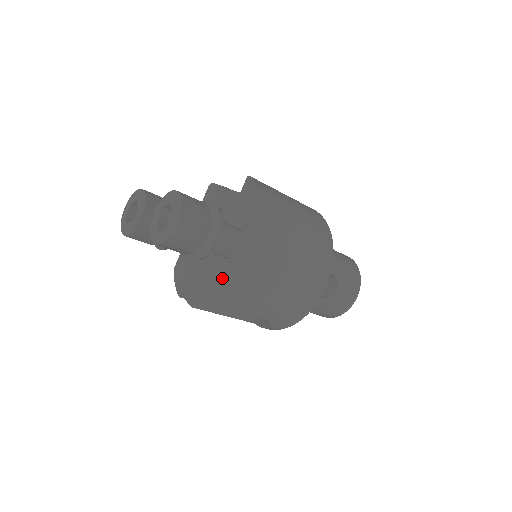
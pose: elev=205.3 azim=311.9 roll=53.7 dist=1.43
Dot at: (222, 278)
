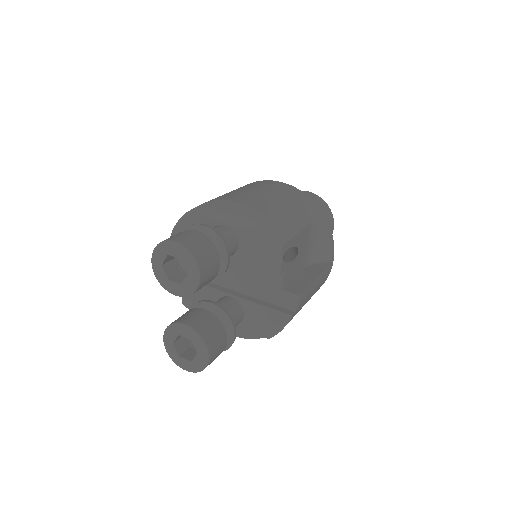
Dot at: occluded
